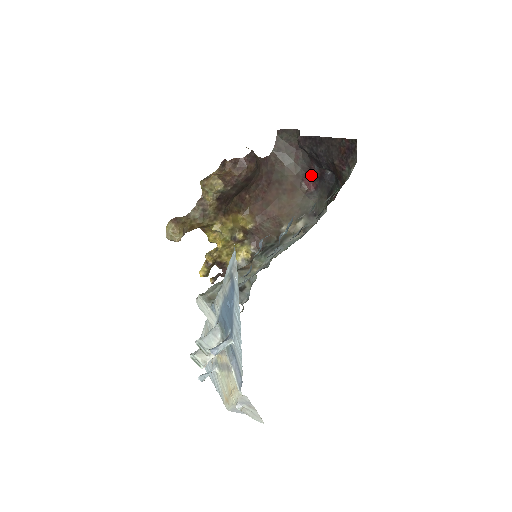
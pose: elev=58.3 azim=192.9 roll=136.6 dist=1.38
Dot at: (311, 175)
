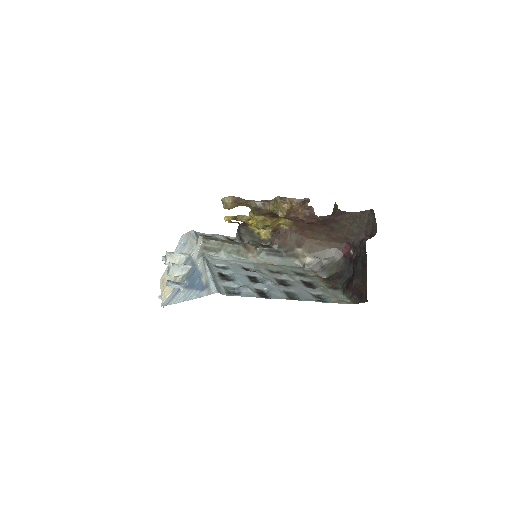
Dot at: (352, 249)
